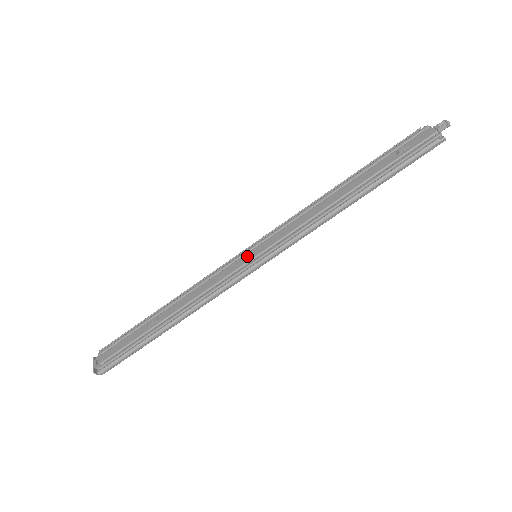
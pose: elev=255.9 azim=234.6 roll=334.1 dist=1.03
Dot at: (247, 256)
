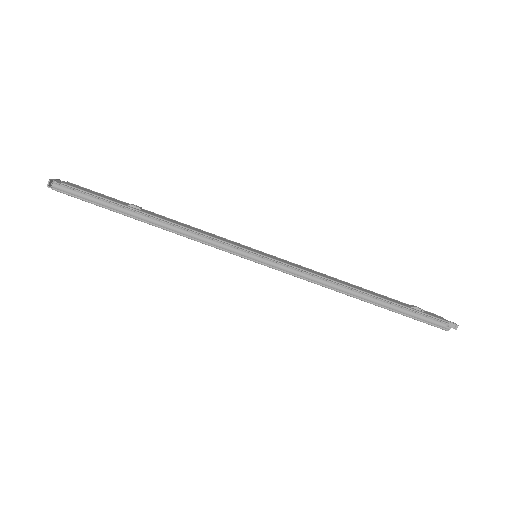
Dot at: (251, 248)
